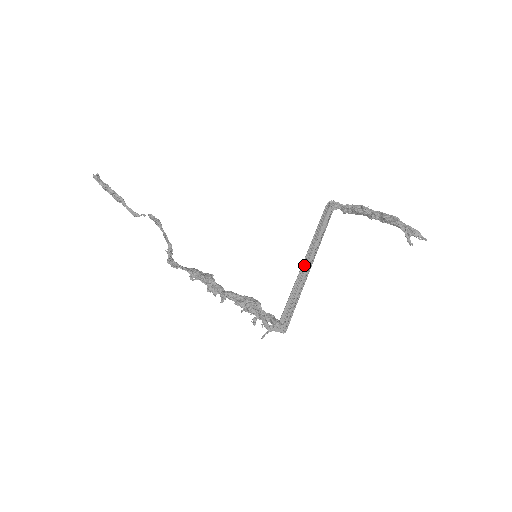
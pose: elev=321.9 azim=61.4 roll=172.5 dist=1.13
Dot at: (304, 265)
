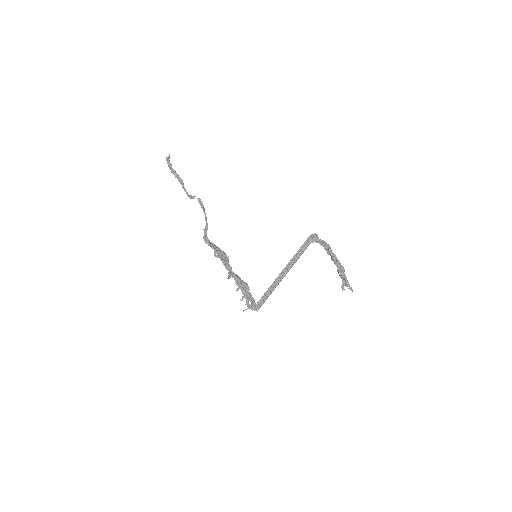
Dot at: (282, 274)
